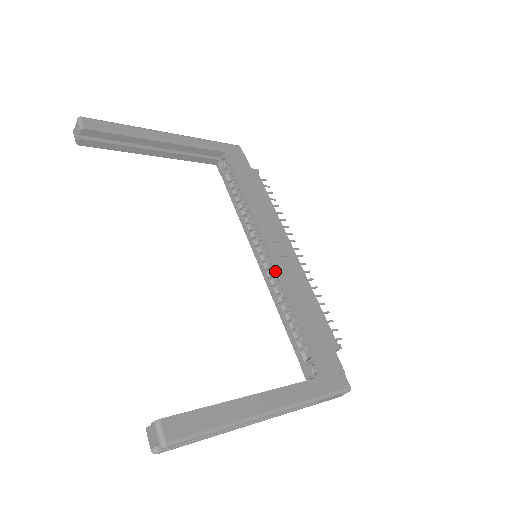
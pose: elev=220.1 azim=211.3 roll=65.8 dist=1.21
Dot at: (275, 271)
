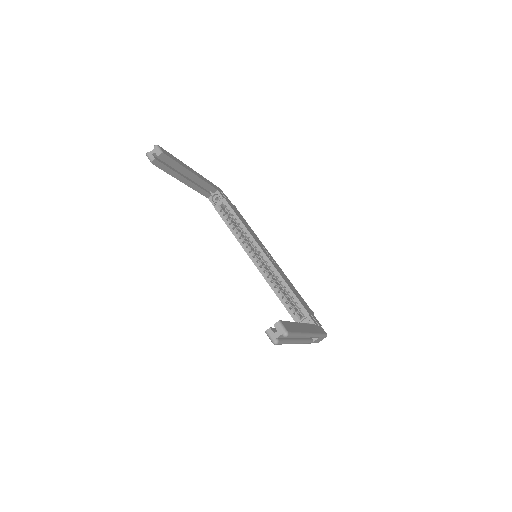
Dot at: (270, 265)
